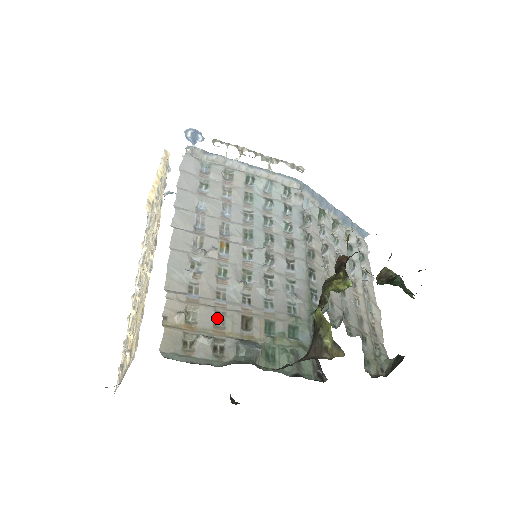
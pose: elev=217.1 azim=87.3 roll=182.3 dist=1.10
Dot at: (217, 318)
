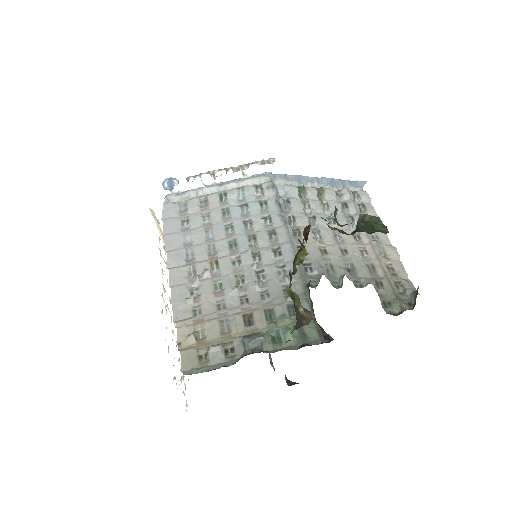
Dot at: (222, 326)
